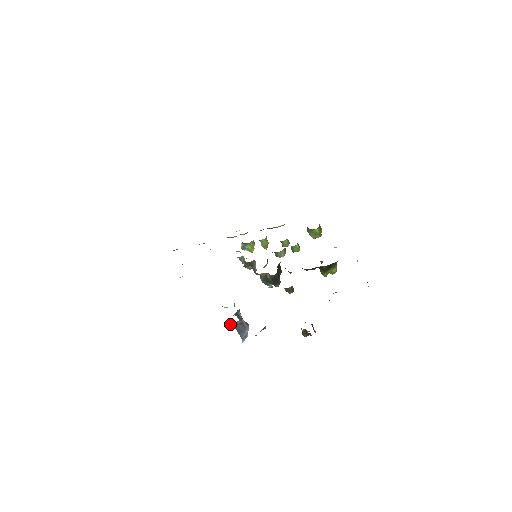
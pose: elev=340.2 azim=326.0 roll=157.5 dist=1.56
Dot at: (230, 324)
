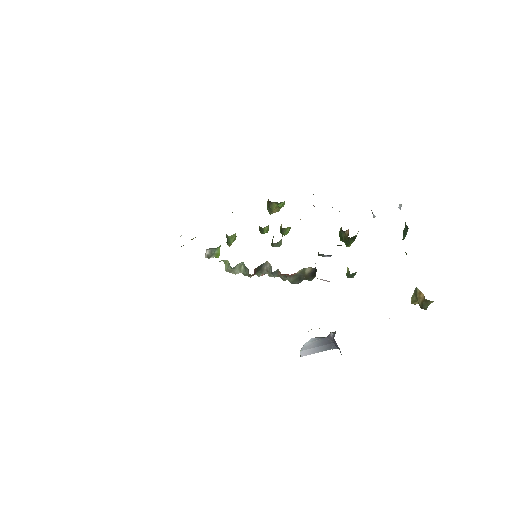
Dot at: (306, 350)
